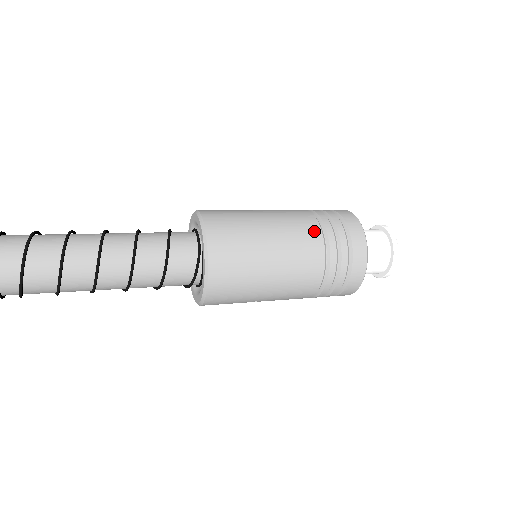
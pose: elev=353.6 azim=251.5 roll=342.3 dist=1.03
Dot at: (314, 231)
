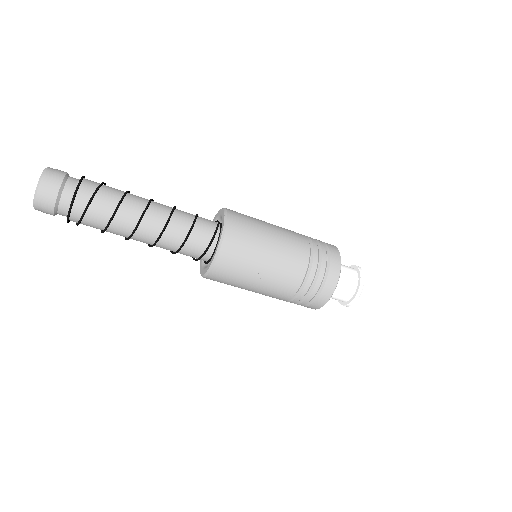
Dot at: occluded
